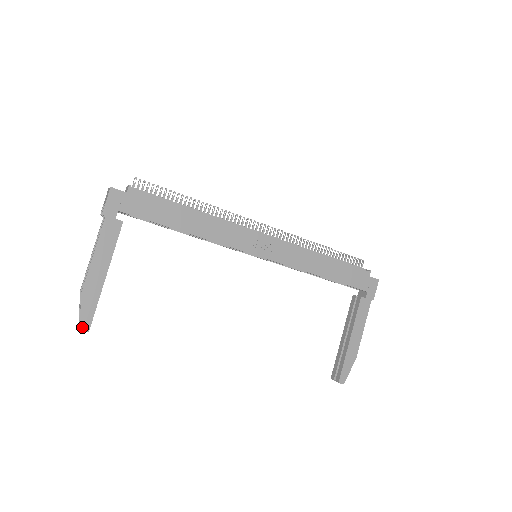
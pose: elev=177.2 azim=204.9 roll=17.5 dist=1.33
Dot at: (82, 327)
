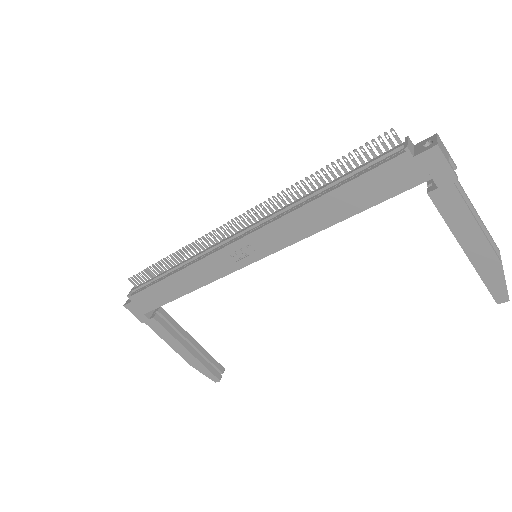
Dot at: (214, 381)
